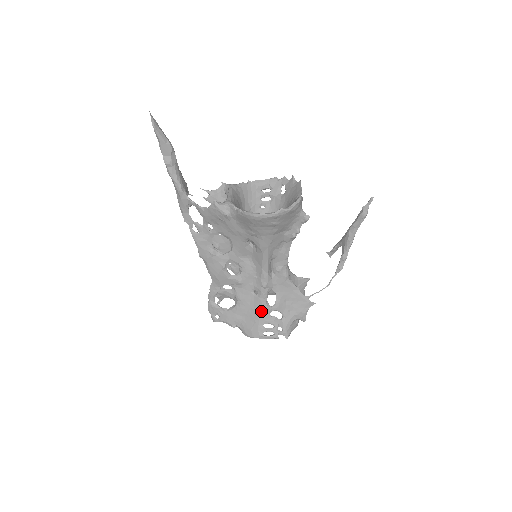
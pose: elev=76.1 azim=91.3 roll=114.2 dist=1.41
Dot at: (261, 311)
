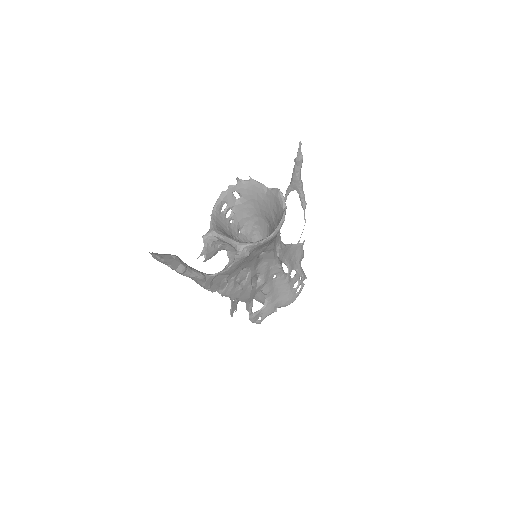
Dot at: (287, 283)
